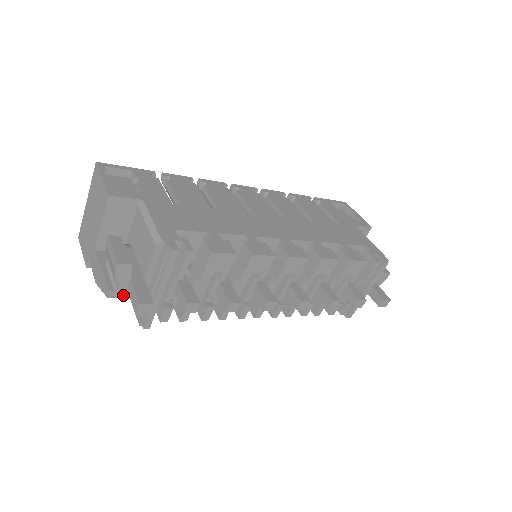
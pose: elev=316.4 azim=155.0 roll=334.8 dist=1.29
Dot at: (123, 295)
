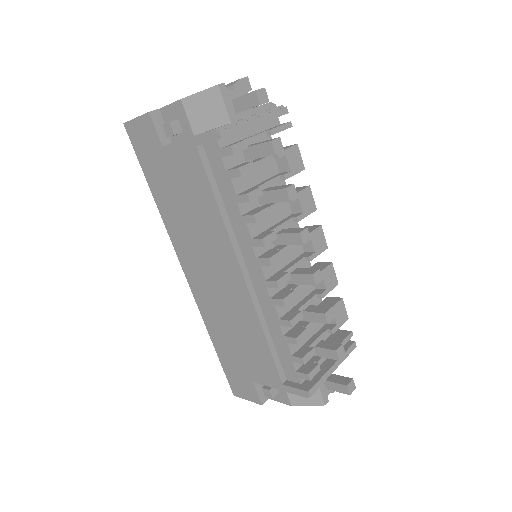
Dot at: (225, 99)
